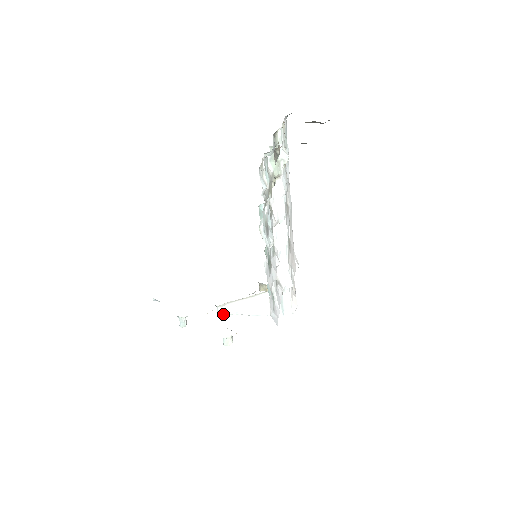
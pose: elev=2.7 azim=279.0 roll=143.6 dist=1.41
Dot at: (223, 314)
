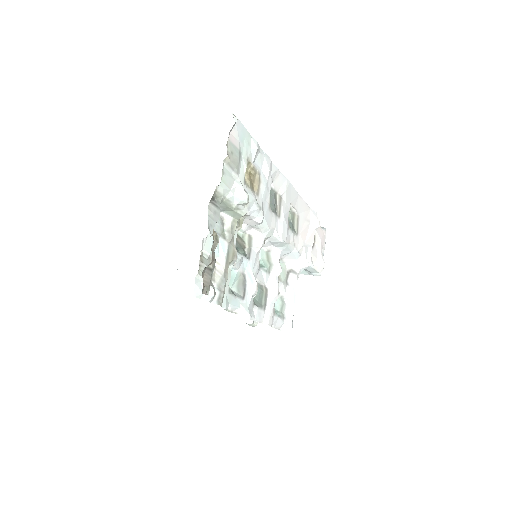
Dot at: occluded
